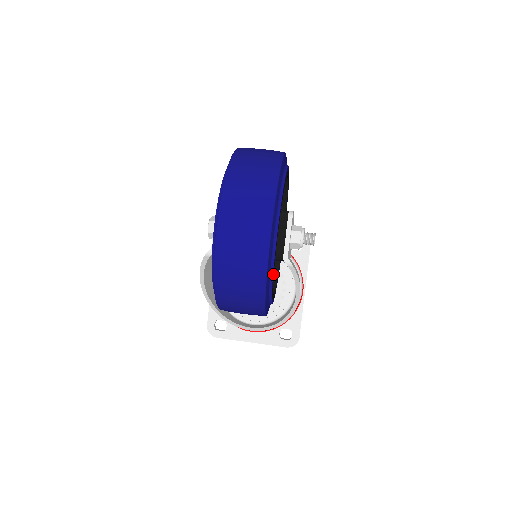
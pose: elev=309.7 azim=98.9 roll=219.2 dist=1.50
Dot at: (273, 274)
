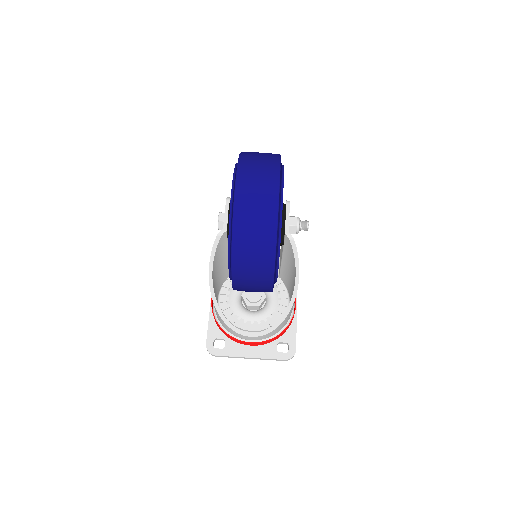
Dot at: occluded
